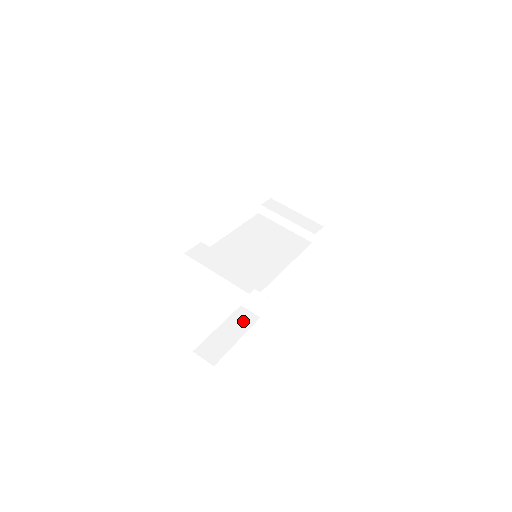
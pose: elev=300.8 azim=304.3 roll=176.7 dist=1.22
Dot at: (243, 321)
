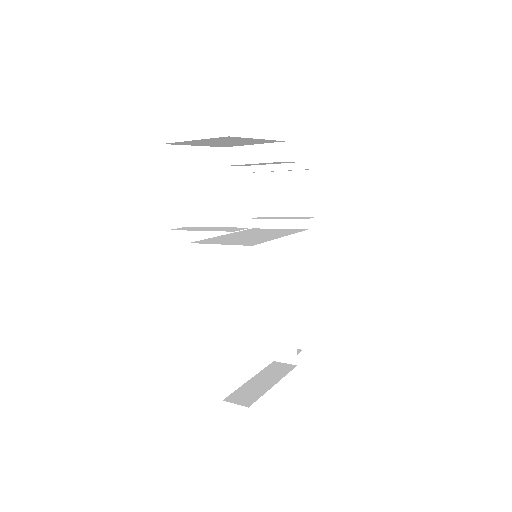
Dot at: (278, 371)
